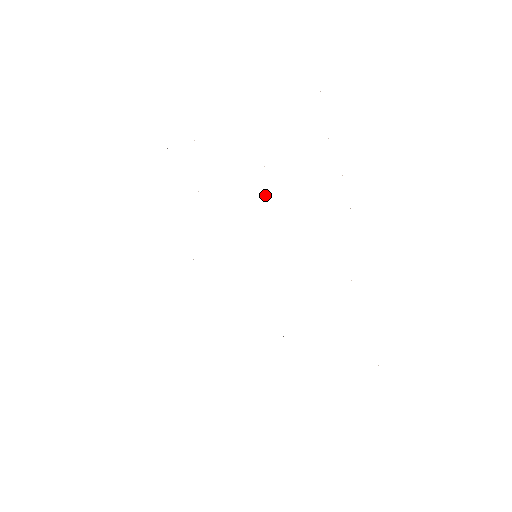
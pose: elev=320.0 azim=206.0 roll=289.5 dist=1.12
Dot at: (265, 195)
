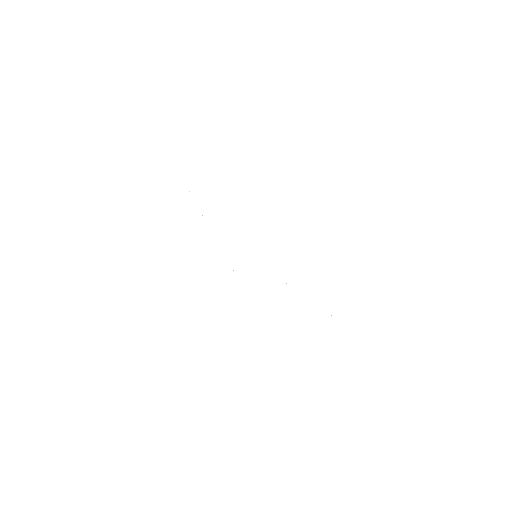
Dot at: occluded
